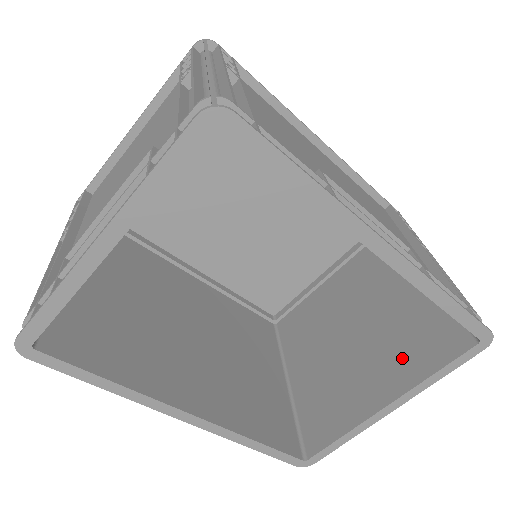
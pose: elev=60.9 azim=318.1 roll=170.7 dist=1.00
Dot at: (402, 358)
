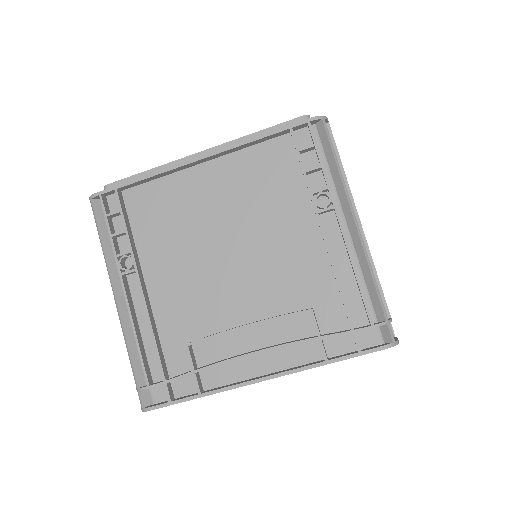
Dot at: occluded
